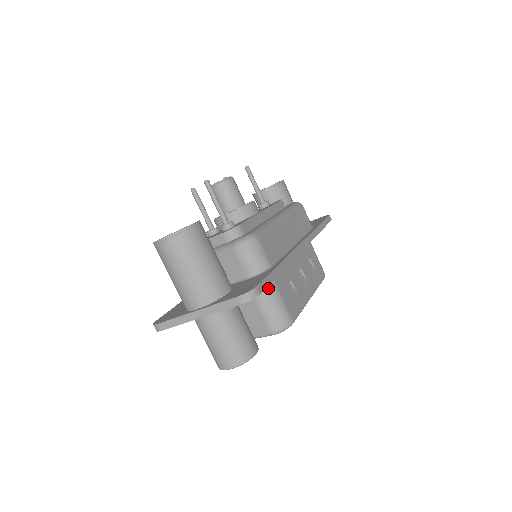
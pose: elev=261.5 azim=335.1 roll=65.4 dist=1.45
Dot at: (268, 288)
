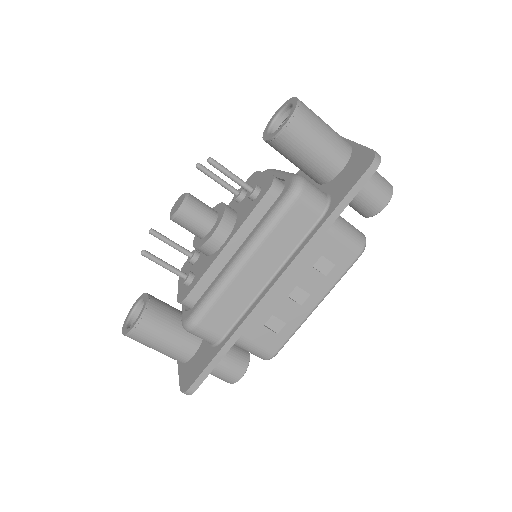
Dot at: occluded
